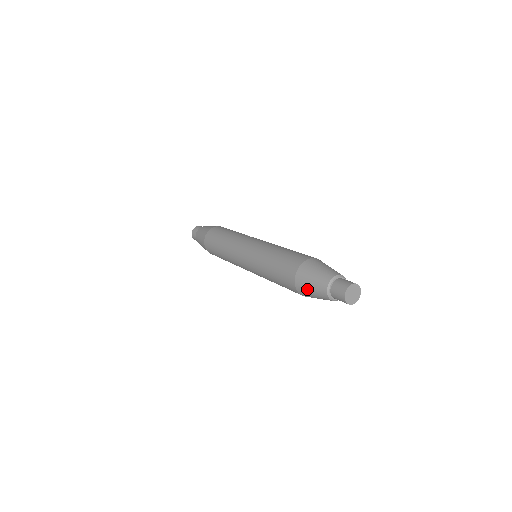
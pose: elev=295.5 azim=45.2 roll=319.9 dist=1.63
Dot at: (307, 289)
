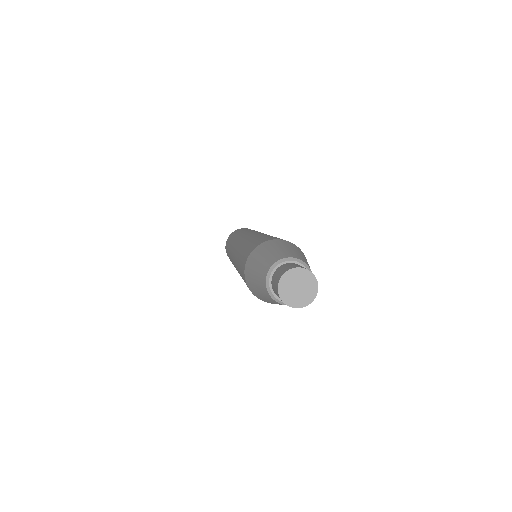
Dot at: (252, 269)
